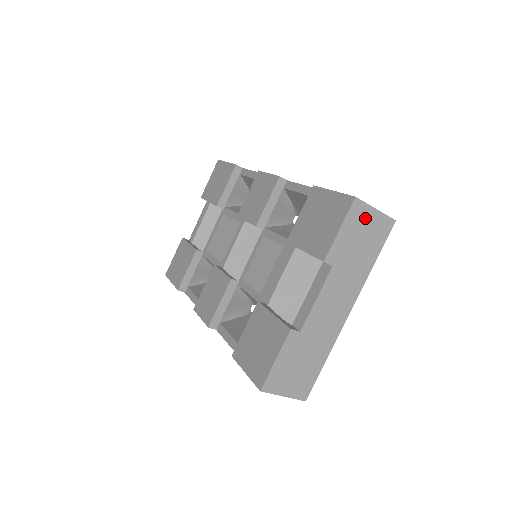
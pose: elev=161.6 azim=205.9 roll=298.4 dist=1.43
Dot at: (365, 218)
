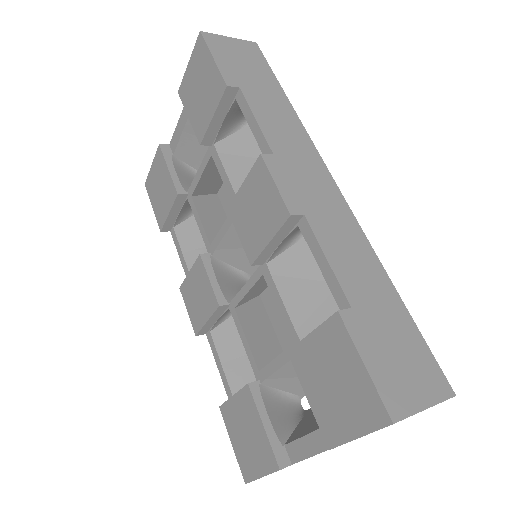
Dot at: occluded
